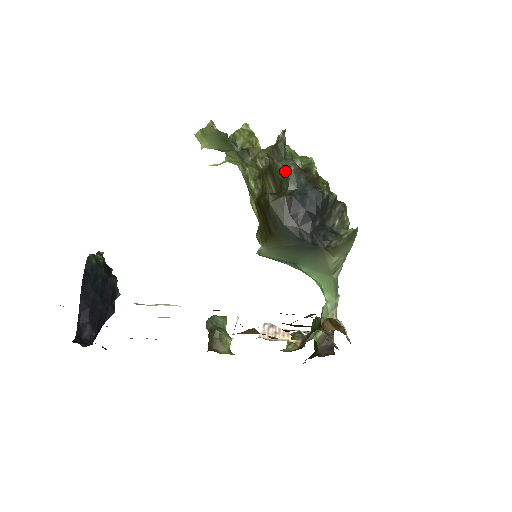
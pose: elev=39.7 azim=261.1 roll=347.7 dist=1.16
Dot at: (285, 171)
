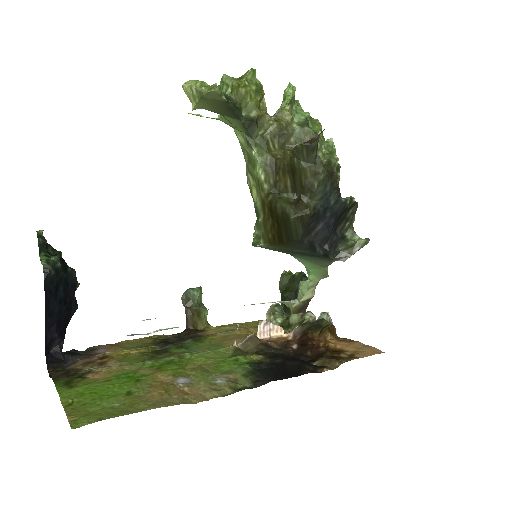
Dot at: (312, 178)
